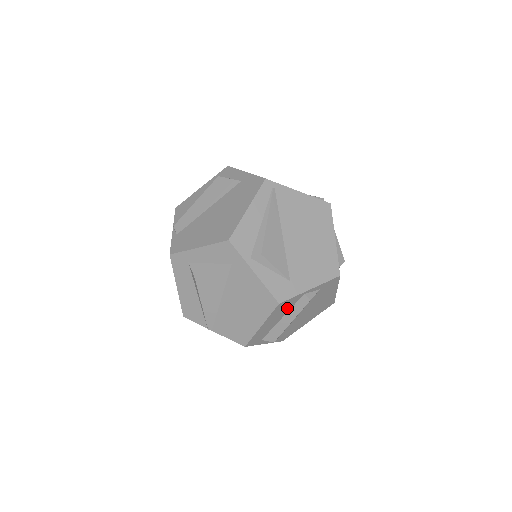
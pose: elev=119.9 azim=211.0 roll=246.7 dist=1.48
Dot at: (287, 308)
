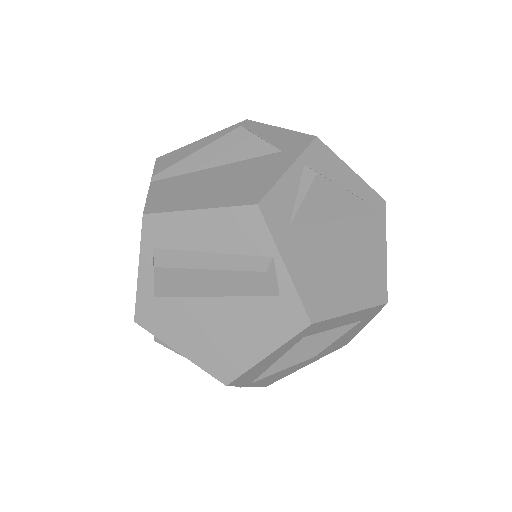
Dot at: (238, 243)
